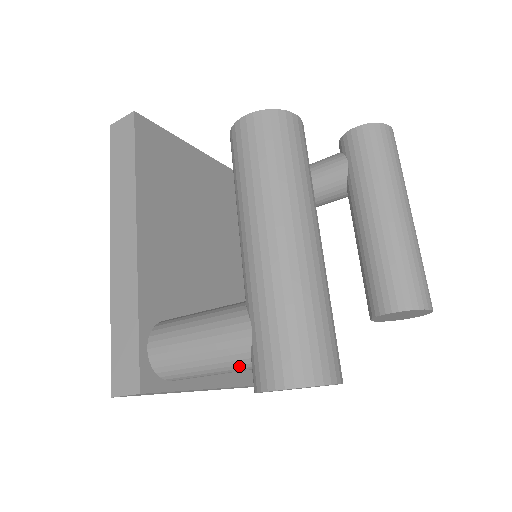
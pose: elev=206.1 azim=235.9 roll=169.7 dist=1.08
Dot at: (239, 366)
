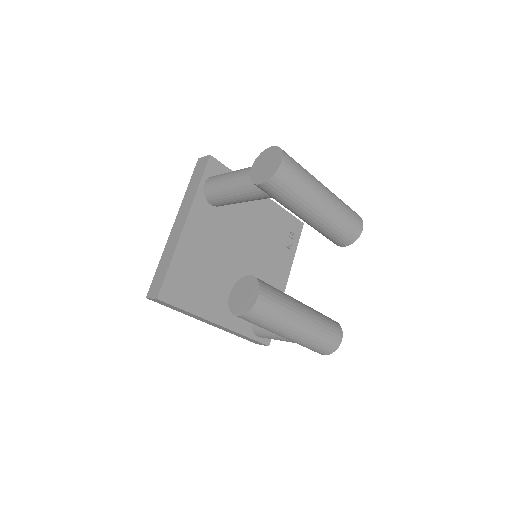
Dot at: occluded
